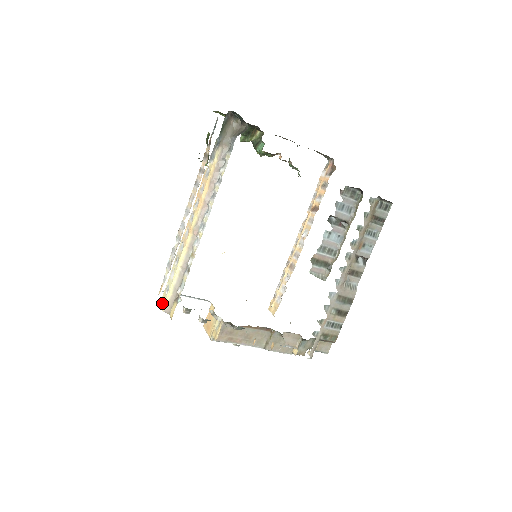
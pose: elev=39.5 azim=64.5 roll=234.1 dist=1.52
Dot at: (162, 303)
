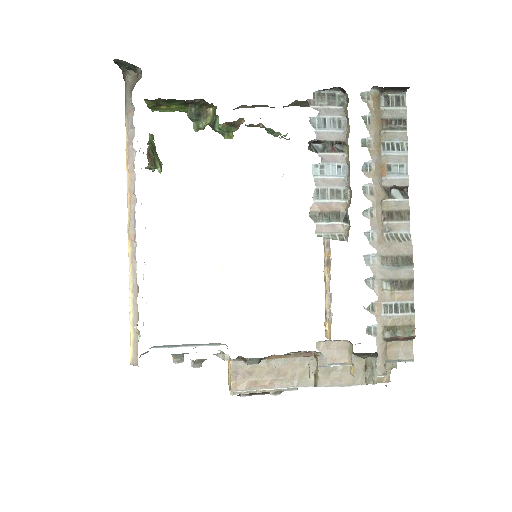
Dot at: occluded
